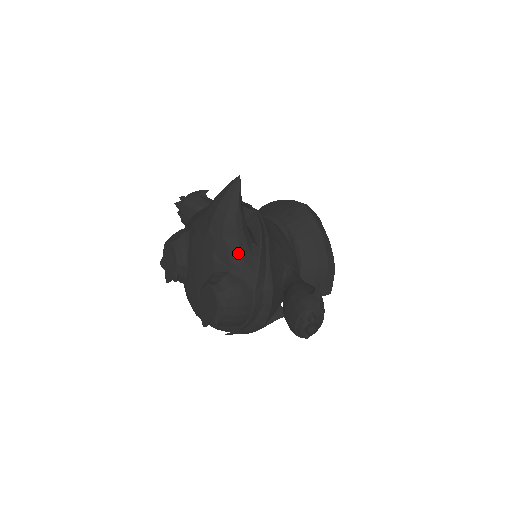
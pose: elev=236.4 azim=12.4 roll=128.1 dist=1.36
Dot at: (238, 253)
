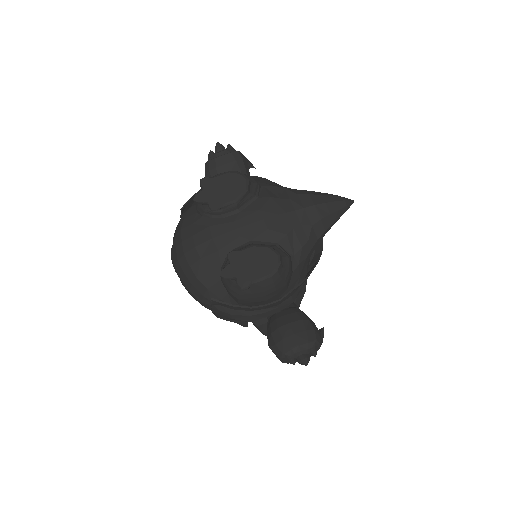
Dot at: (309, 250)
